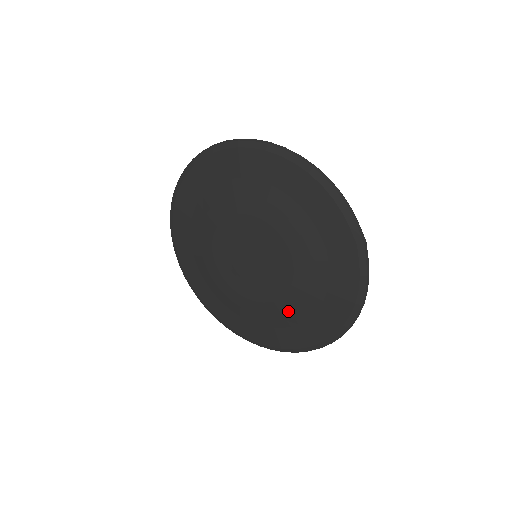
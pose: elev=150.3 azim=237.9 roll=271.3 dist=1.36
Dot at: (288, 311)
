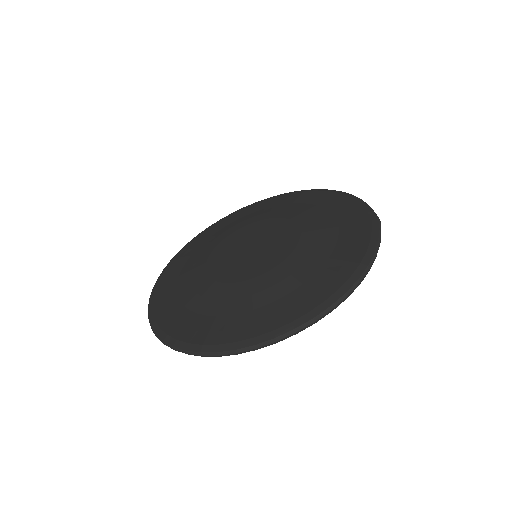
Dot at: (272, 284)
